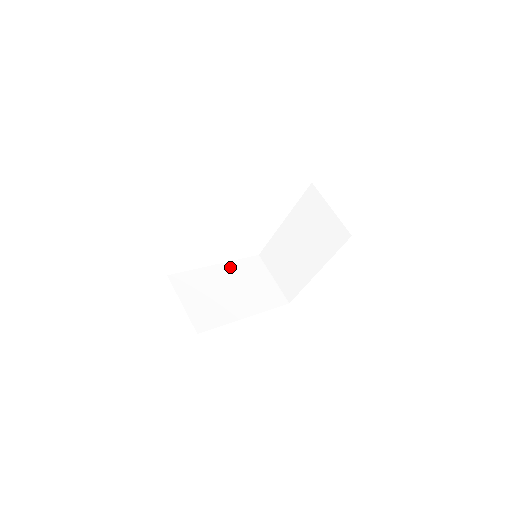
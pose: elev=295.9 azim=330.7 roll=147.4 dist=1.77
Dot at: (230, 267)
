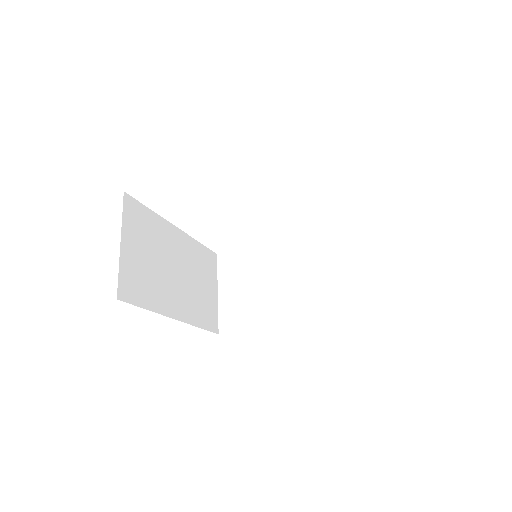
Dot at: (301, 244)
